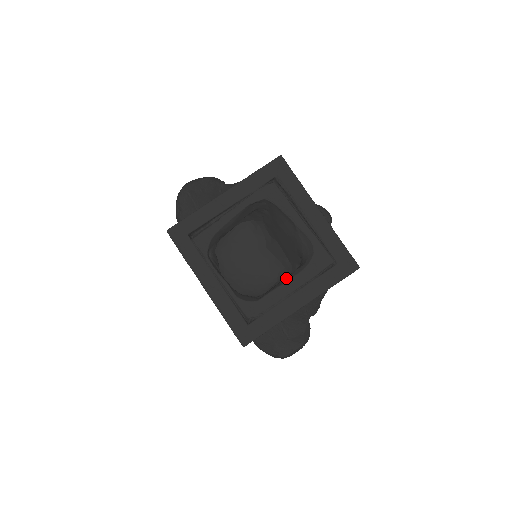
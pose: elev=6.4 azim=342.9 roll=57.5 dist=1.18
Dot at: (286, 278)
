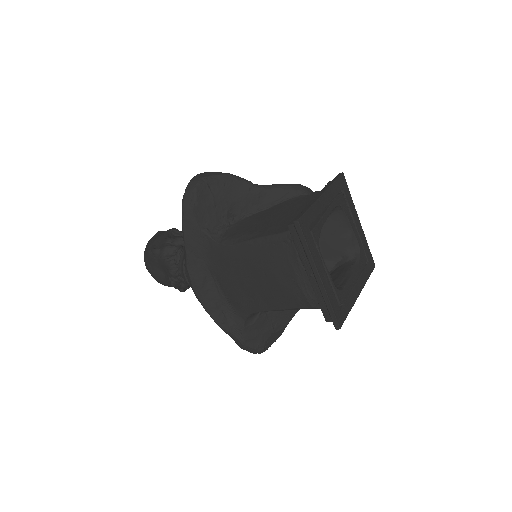
Dot at: (349, 272)
